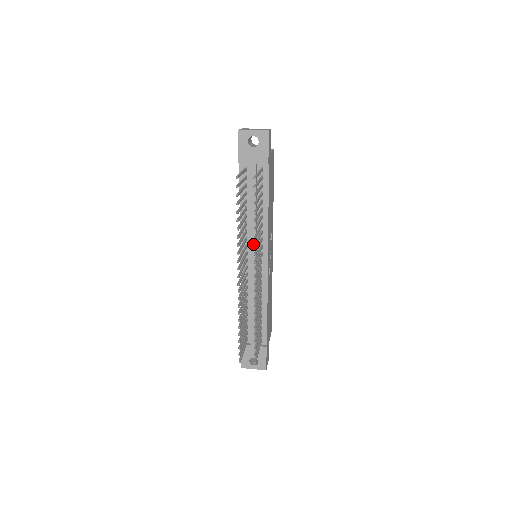
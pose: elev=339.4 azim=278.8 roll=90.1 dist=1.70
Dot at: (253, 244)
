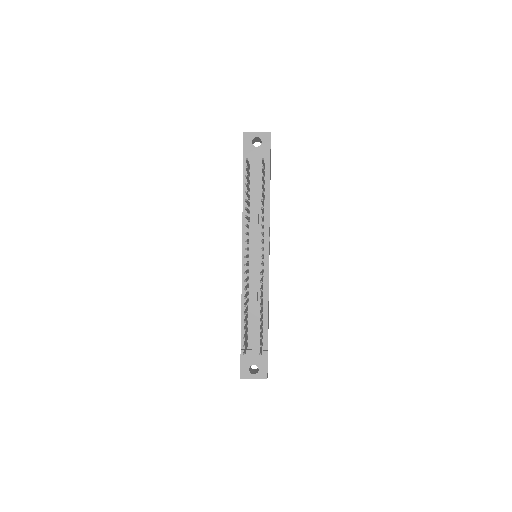
Dot at: (255, 238)
